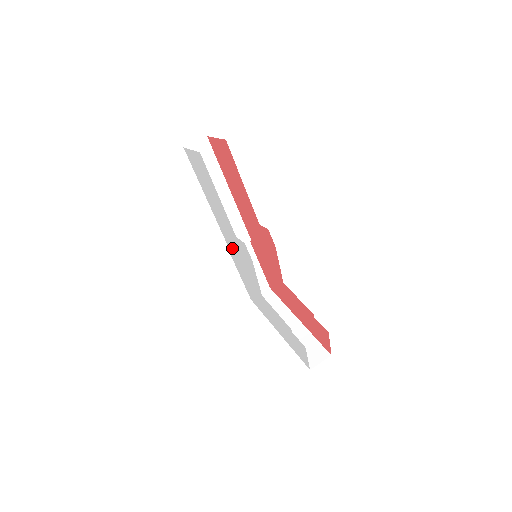
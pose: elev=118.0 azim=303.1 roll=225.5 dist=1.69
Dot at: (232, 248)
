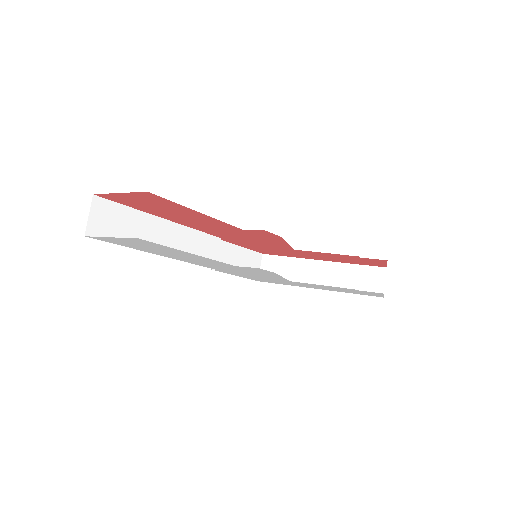
Dot at: occluded
